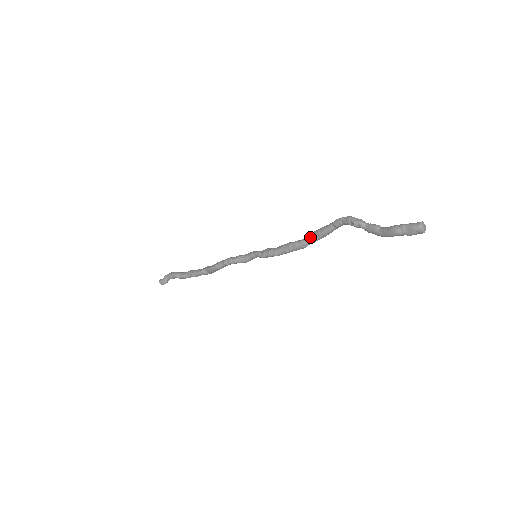
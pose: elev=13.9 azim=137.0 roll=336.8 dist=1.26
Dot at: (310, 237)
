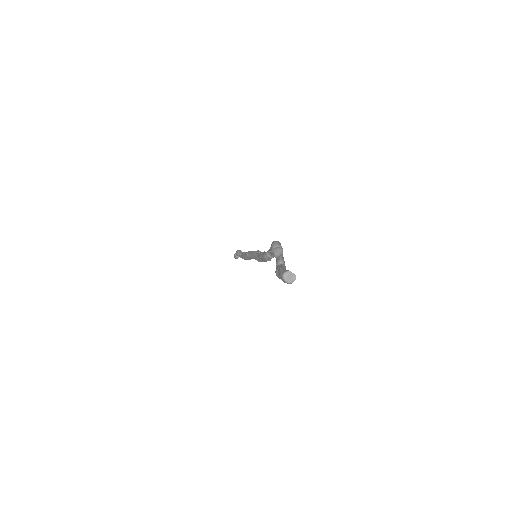
Dot at: (266, 252)
